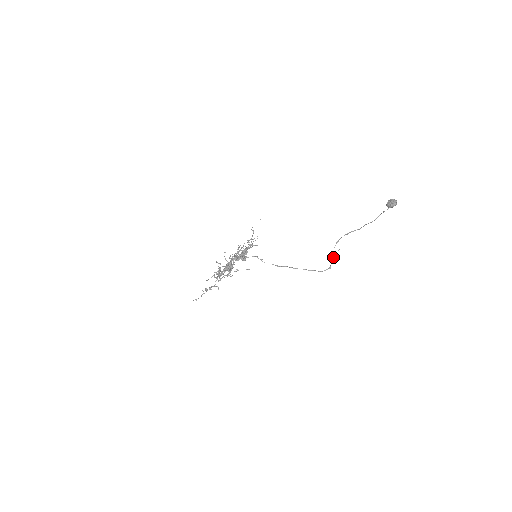
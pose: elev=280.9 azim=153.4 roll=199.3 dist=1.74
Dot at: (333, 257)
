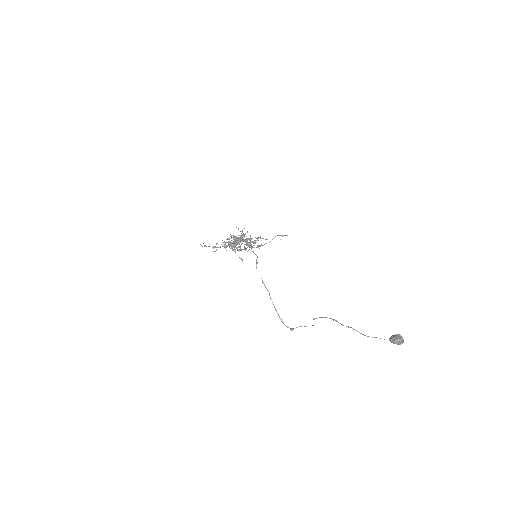
Dot at: occluded
